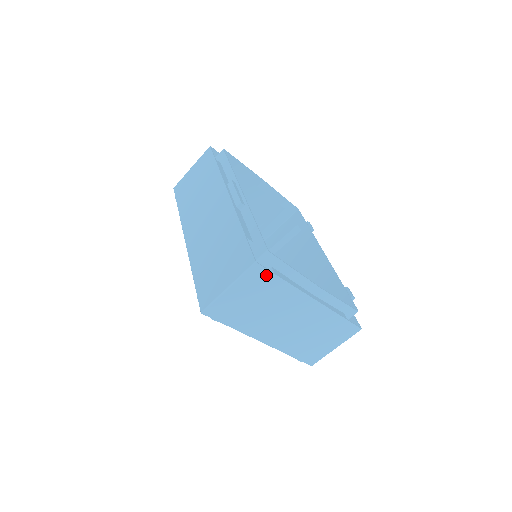
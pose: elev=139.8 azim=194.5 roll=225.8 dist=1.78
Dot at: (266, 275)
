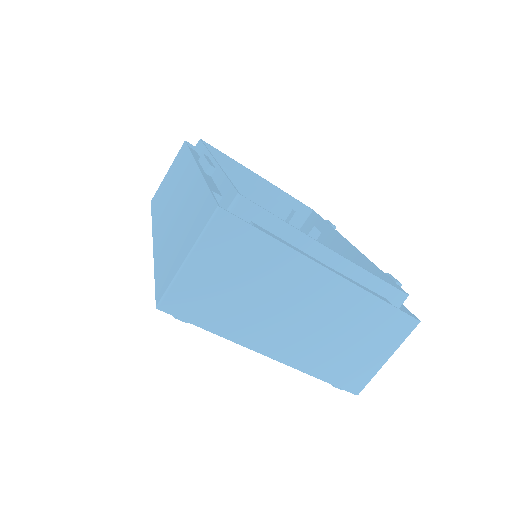
Dot at: (241, 230)
